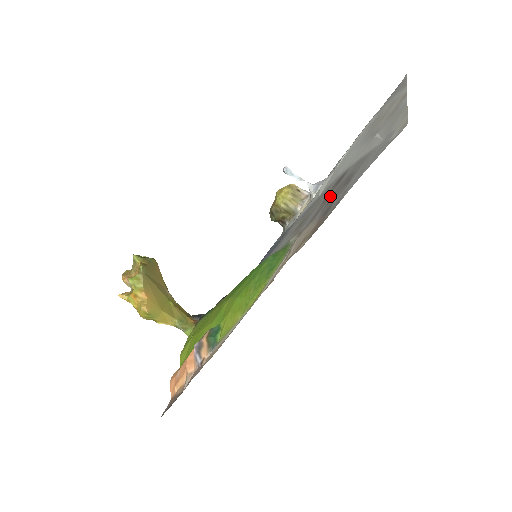
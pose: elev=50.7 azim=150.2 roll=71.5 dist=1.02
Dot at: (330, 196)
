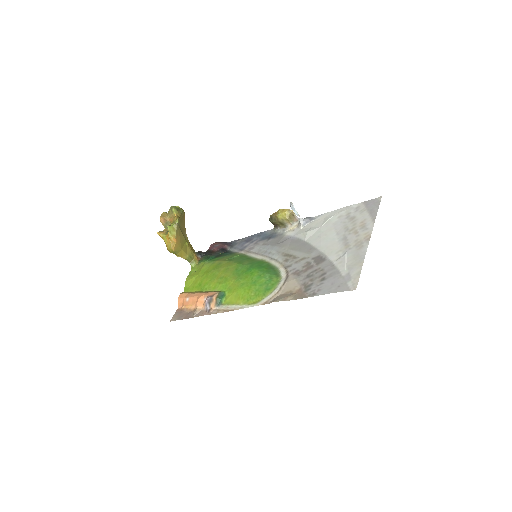
Dot at: (311, 269)
